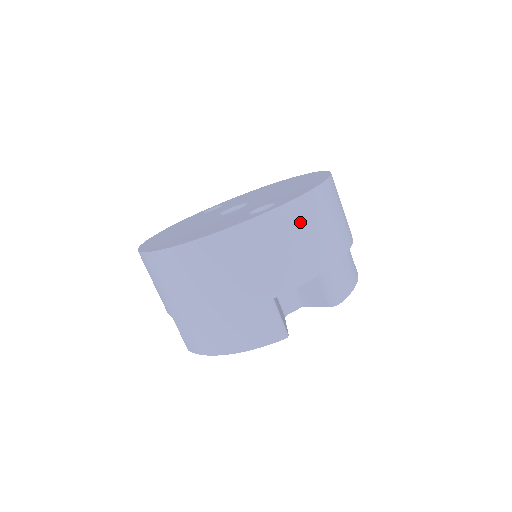
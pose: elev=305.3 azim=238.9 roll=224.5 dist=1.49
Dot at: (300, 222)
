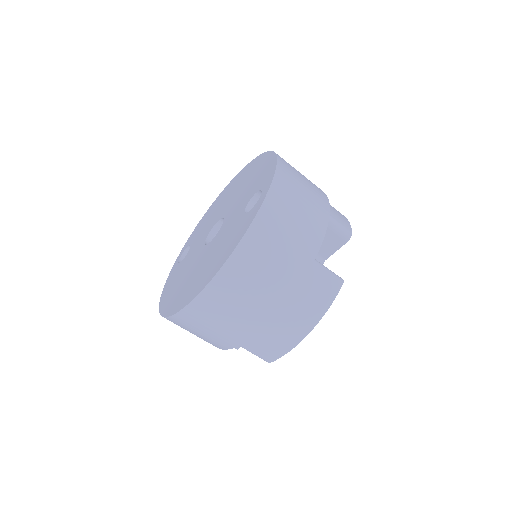
Dot at: (290, 189)
